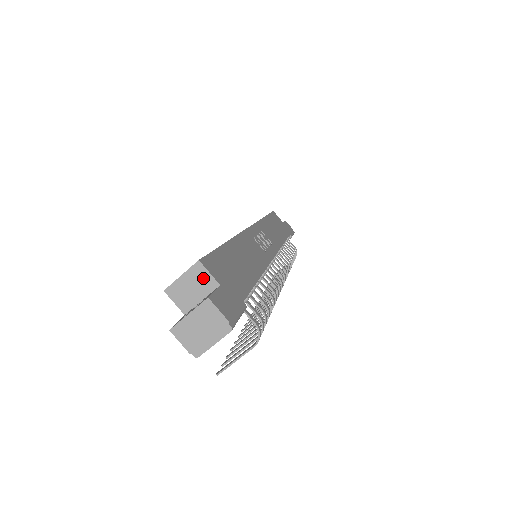
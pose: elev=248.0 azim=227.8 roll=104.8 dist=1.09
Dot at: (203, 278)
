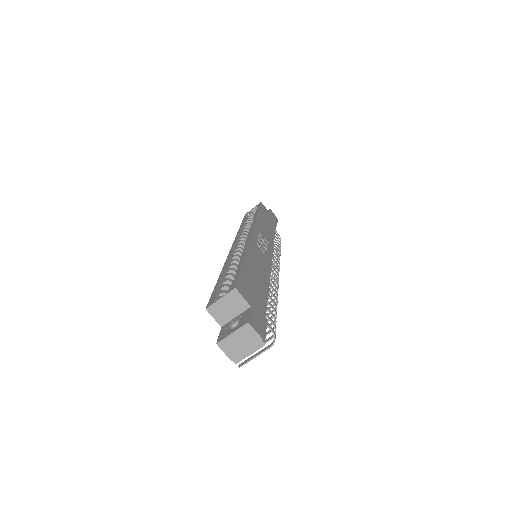
Dot at: (238, 301)
